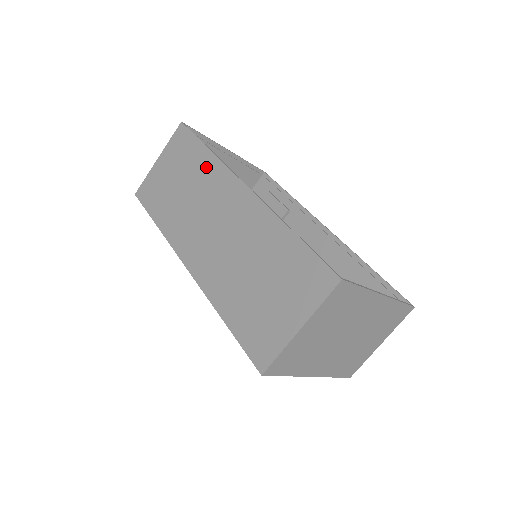
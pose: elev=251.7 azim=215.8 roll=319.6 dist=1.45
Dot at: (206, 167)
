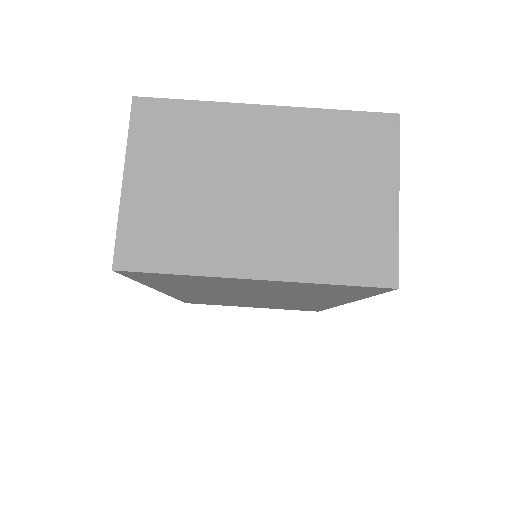
Dot at: occluded
